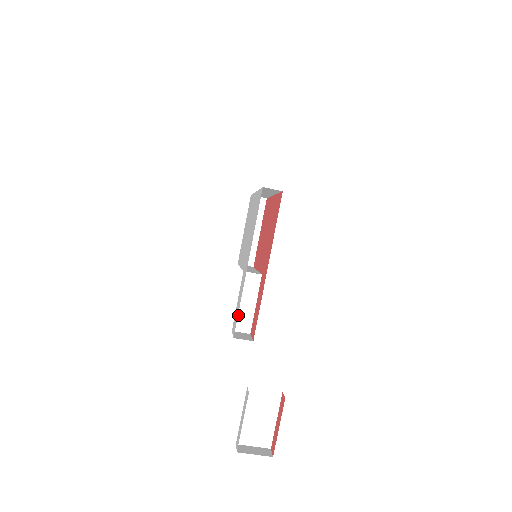
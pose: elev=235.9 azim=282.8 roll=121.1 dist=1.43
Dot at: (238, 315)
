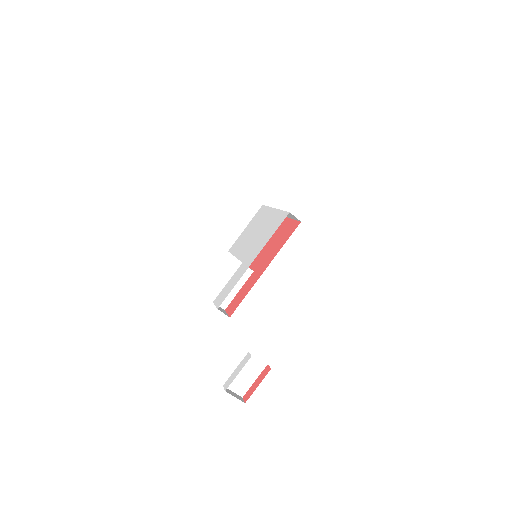
Dot at: occluded
